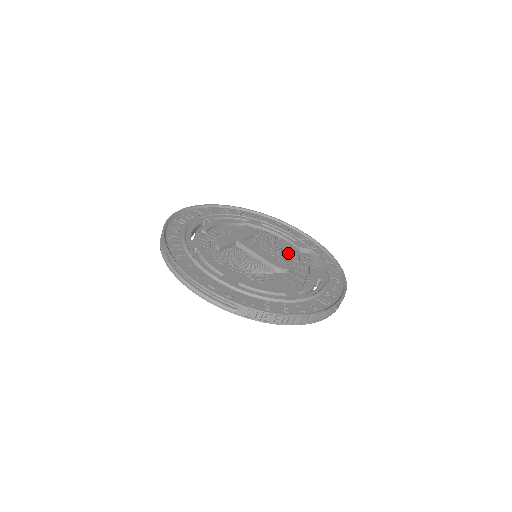
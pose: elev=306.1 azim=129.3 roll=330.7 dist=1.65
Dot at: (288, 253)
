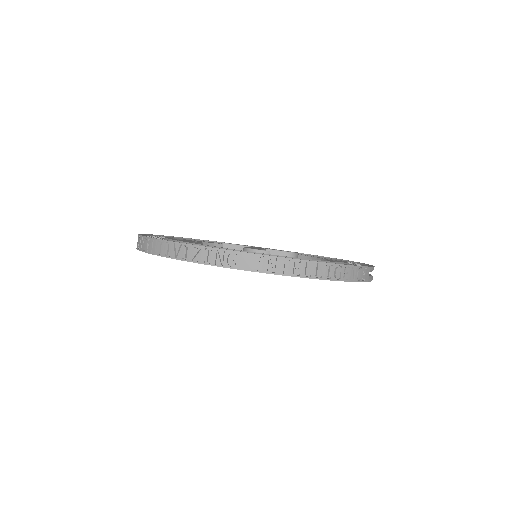
Dot at: occluded
